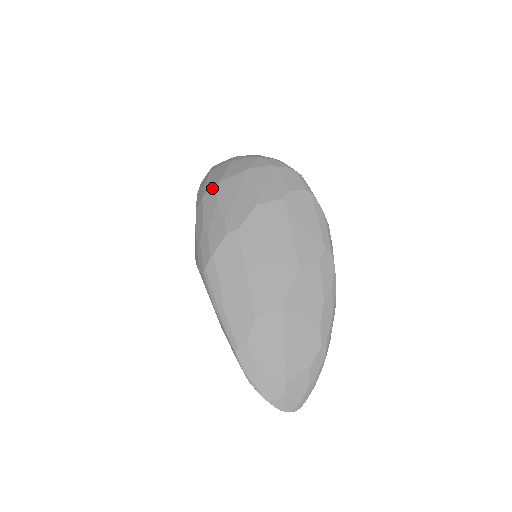
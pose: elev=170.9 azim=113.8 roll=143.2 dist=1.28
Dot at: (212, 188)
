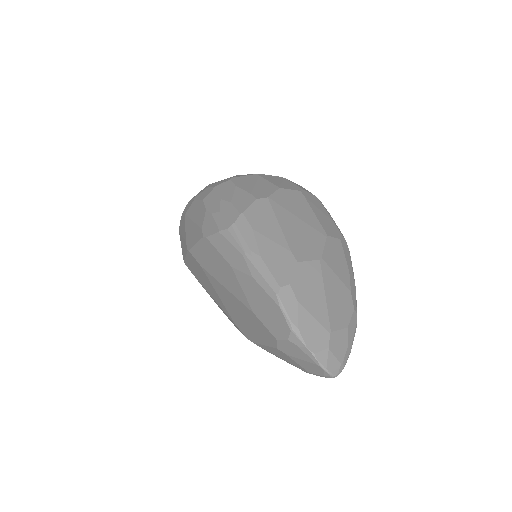
Dot at: (225, 181)
